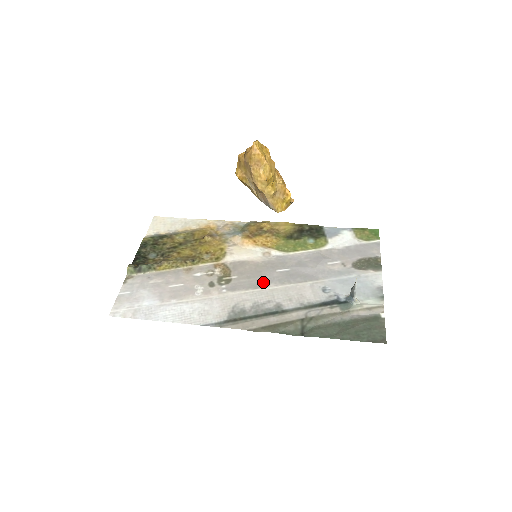
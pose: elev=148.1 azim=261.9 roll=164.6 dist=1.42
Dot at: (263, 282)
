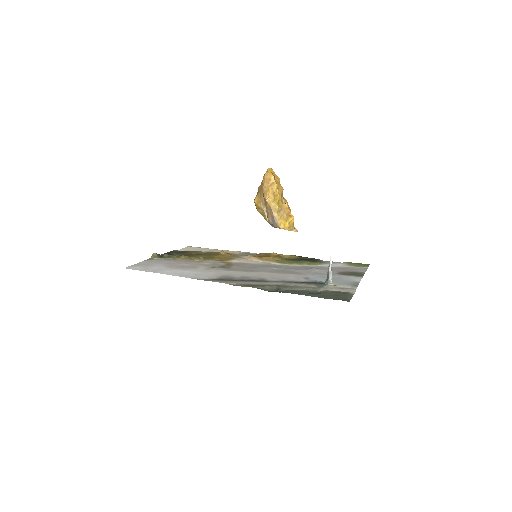
Dot at: (256, 270)
